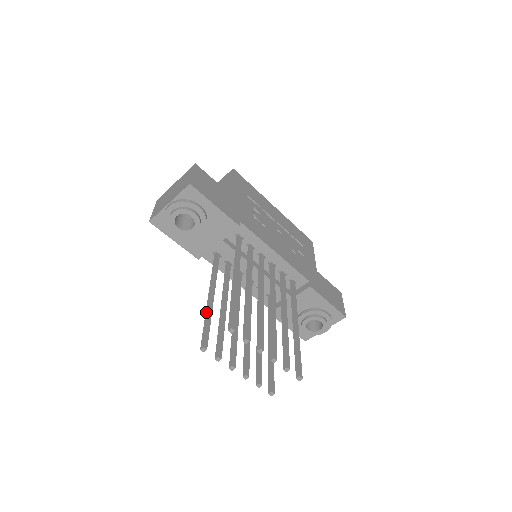
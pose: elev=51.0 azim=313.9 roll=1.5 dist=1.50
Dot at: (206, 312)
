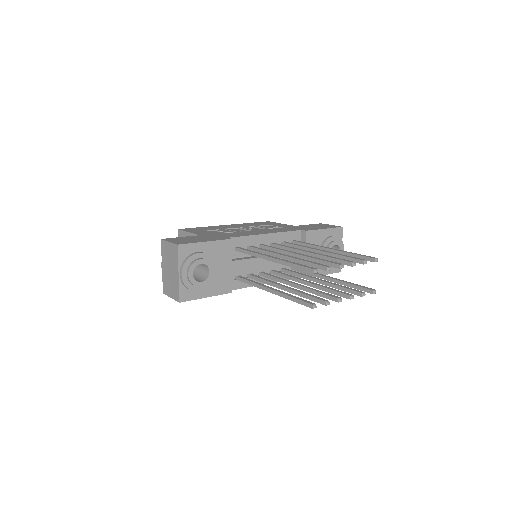
Dot at: (283, 297)
